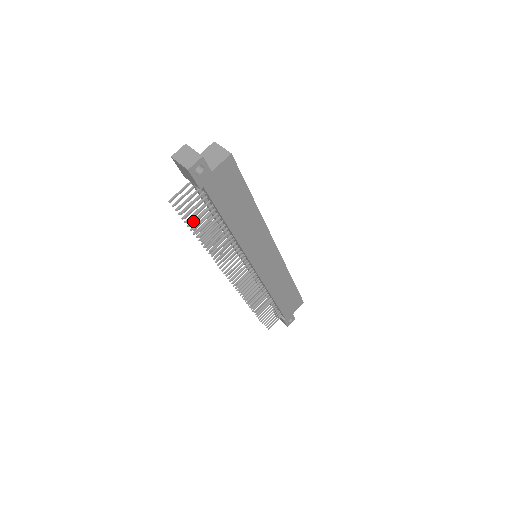
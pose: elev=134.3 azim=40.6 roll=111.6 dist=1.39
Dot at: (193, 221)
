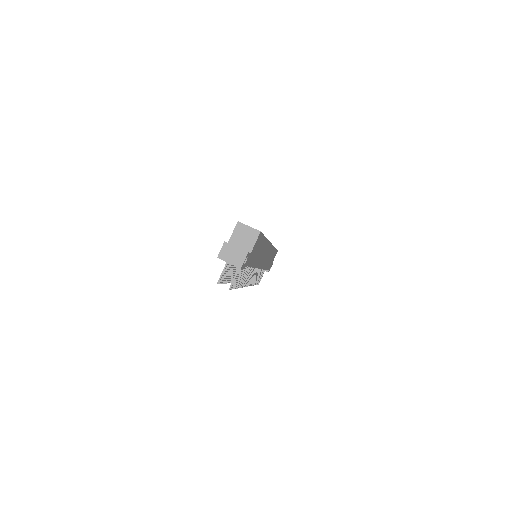
Dot at: occluded
